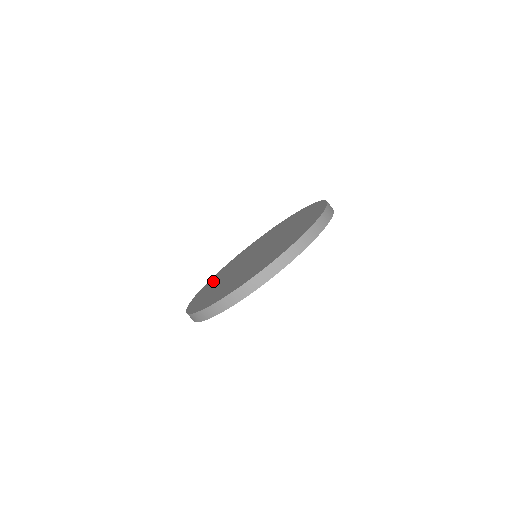
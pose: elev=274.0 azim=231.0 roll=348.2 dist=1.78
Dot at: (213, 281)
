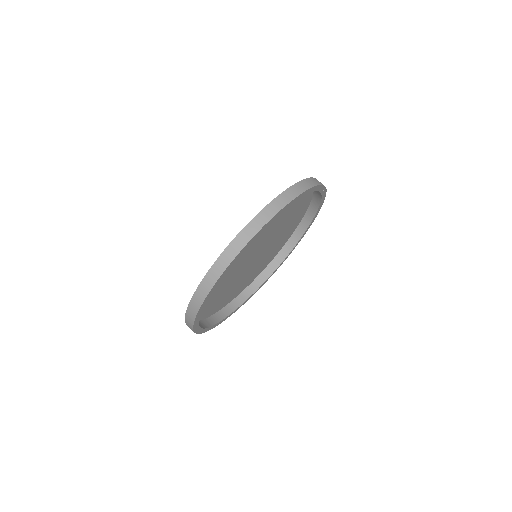
Dot at: (231, 296)
